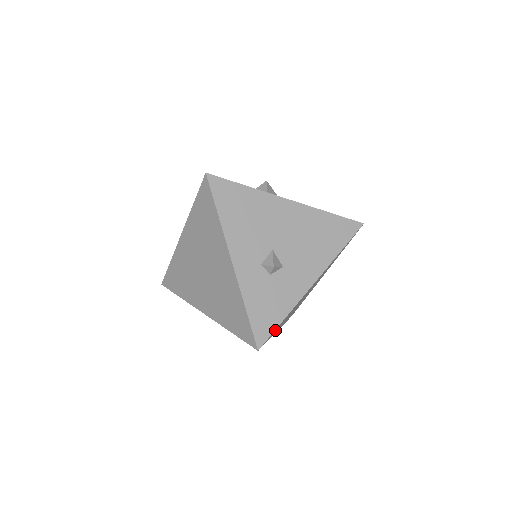
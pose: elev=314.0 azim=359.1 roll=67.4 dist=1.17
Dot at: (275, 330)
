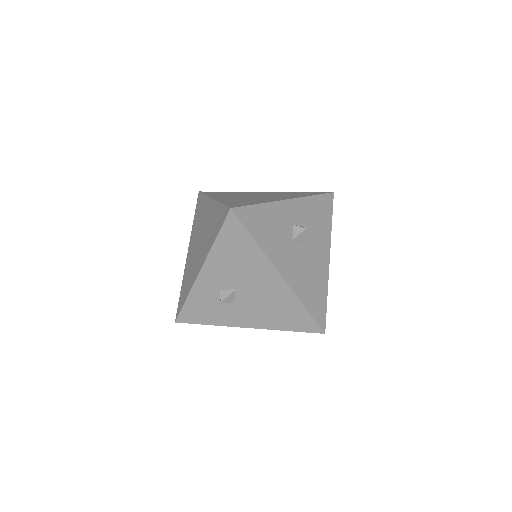
Dot at: occluded
